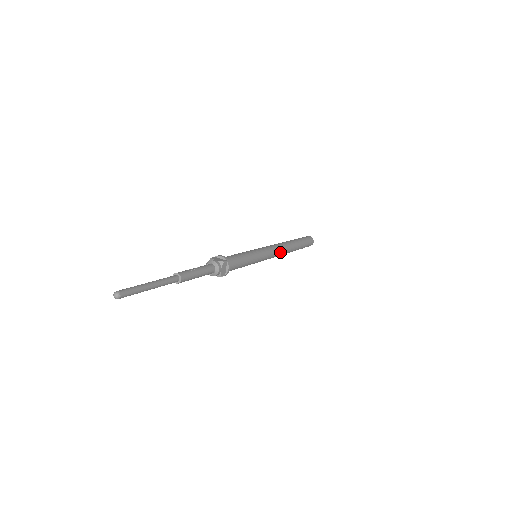
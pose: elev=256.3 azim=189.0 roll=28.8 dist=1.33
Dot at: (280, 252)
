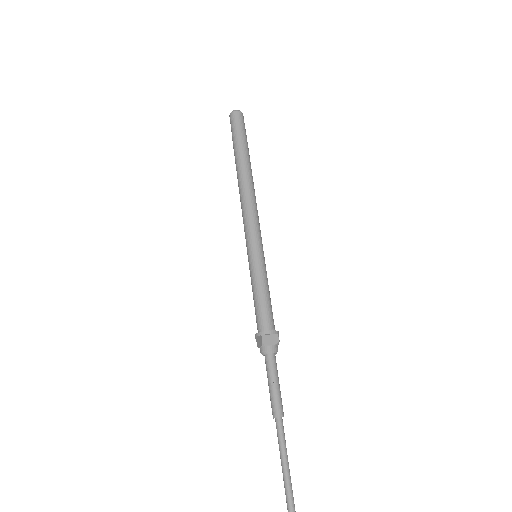
Dot at: (256, 209)
